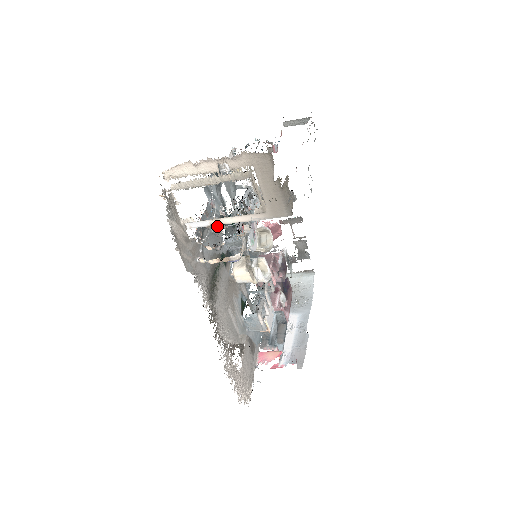
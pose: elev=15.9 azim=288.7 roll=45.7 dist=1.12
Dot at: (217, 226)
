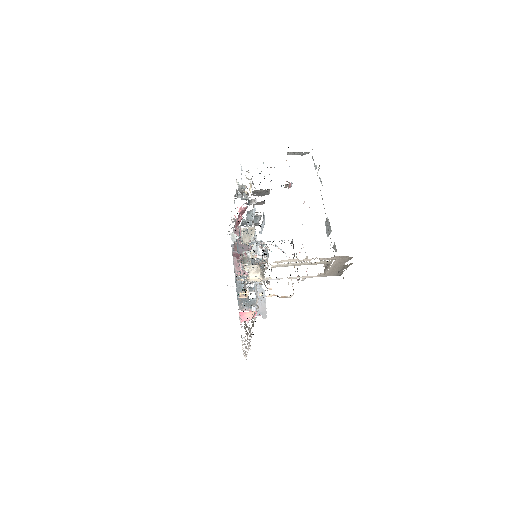
Dot at: (264, 263)
